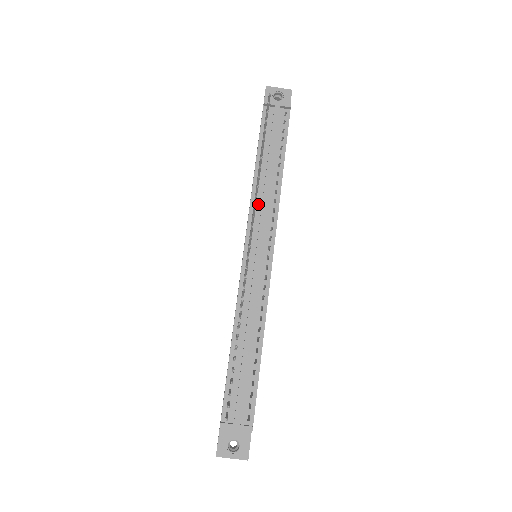
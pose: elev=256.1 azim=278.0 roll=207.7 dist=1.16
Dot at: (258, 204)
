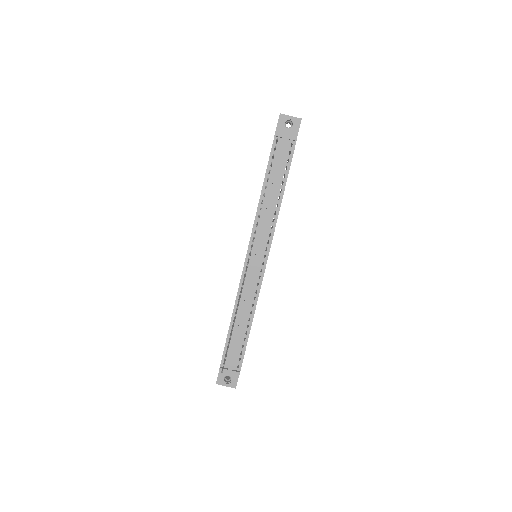
Dot at: (260, 222)
